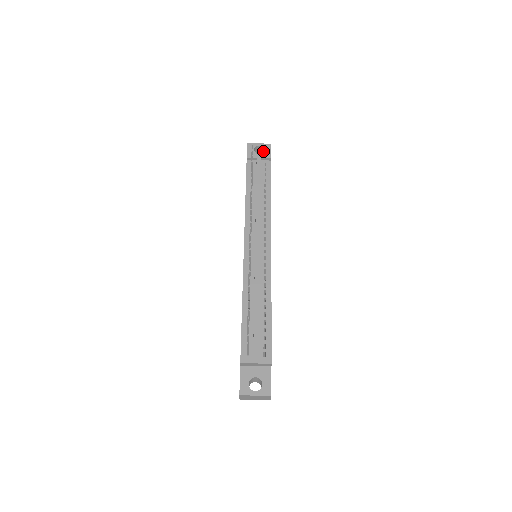
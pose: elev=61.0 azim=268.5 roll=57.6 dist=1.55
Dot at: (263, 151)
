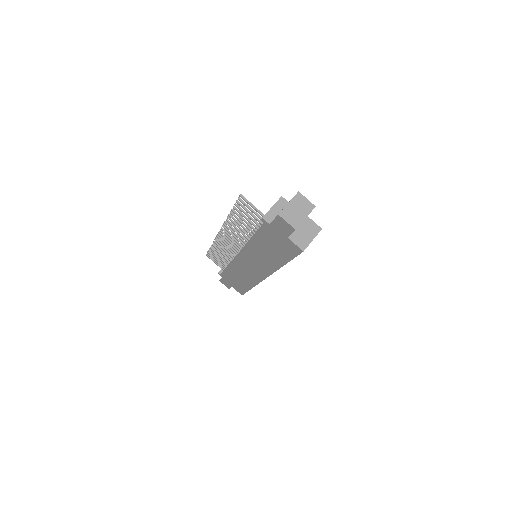
Dot at: occluded
